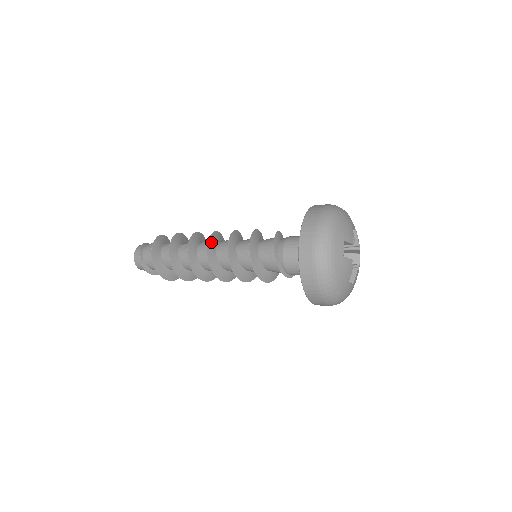
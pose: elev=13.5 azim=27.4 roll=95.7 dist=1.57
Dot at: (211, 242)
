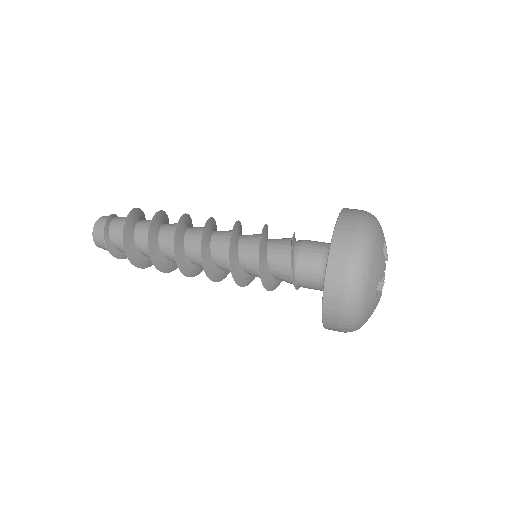
Dot at: (213, 222)
